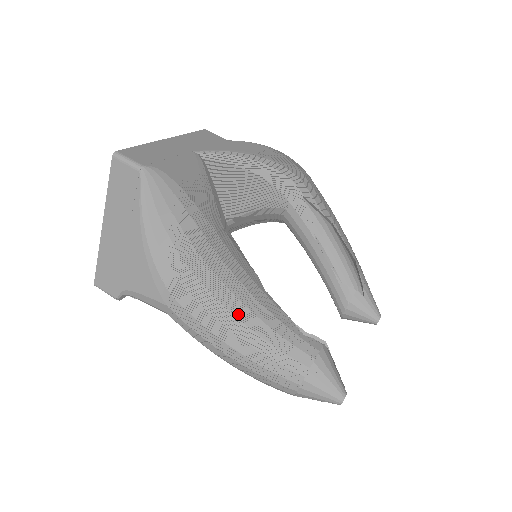
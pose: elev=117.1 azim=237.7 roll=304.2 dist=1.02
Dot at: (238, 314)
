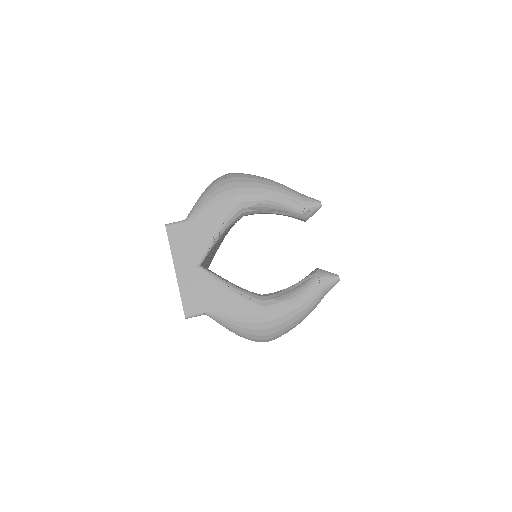
Dot at: (295, 320)
